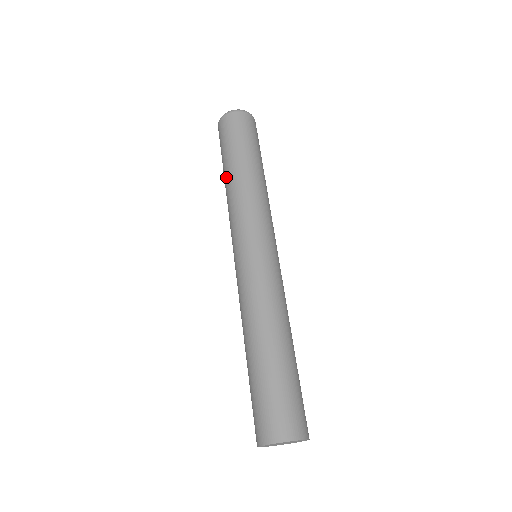
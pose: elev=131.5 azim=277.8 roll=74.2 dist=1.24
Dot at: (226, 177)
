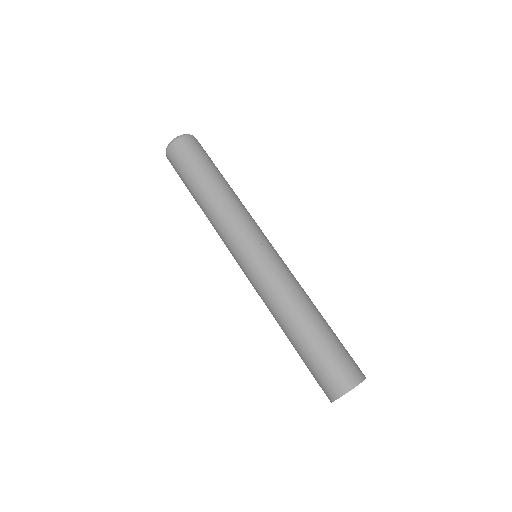
Dot at: (198, 204)
